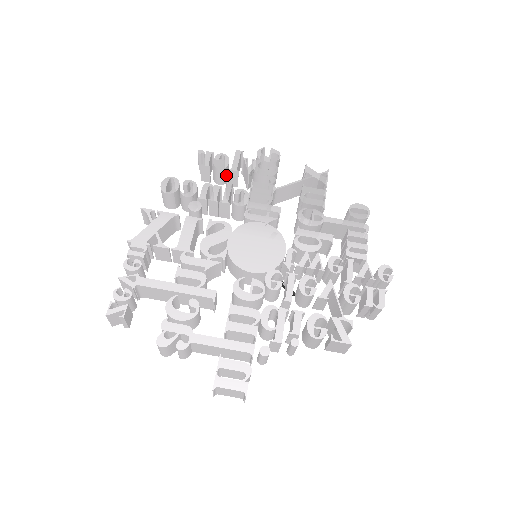
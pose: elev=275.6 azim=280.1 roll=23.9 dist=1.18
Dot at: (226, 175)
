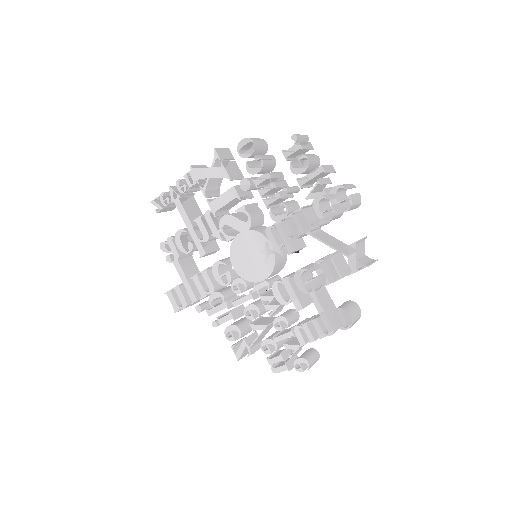
Dot at: occluded
